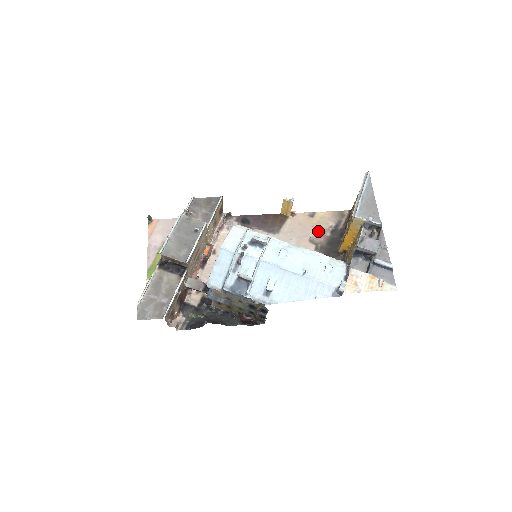
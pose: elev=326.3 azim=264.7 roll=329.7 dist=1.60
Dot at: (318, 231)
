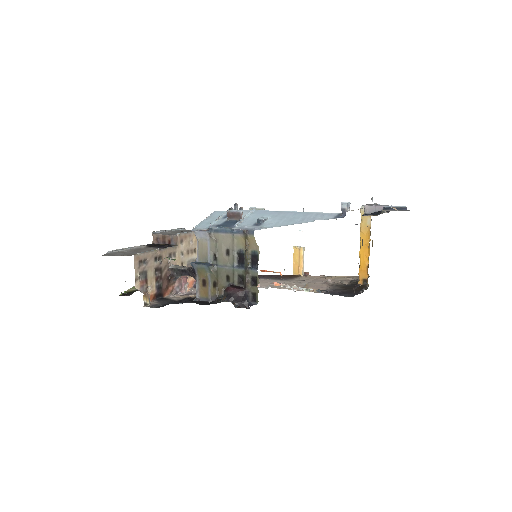
Dot at: (334, 281)
